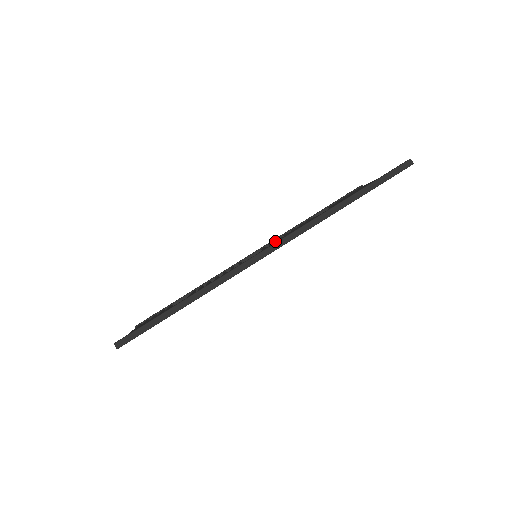
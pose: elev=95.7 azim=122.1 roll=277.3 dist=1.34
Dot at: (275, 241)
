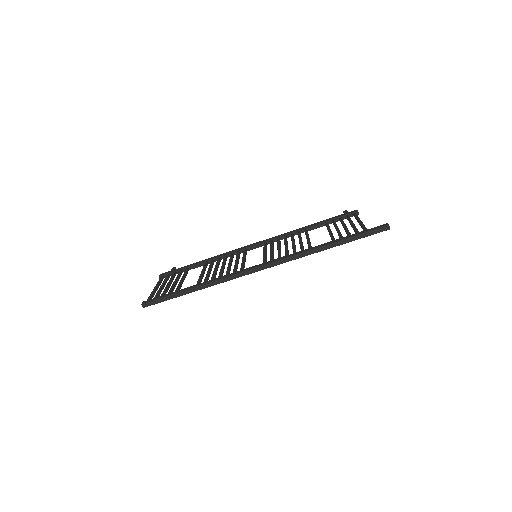
Dot at: (276, 239)
